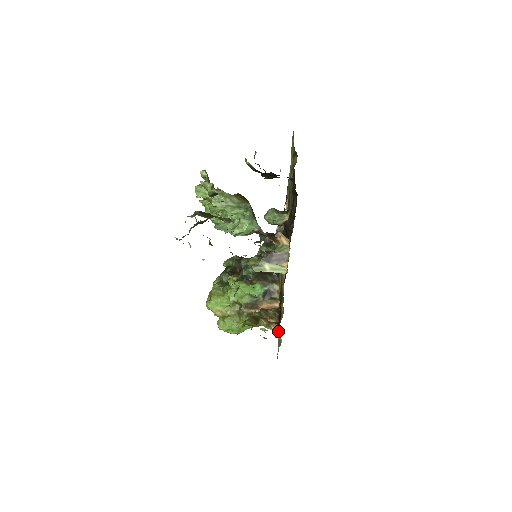
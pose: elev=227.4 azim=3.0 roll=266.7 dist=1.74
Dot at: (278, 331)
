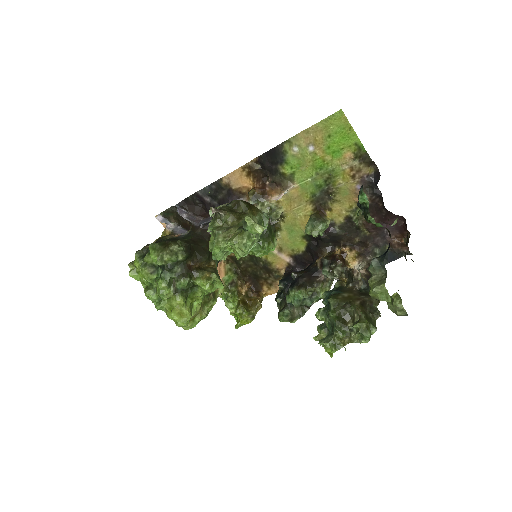
Dot at: occluded
